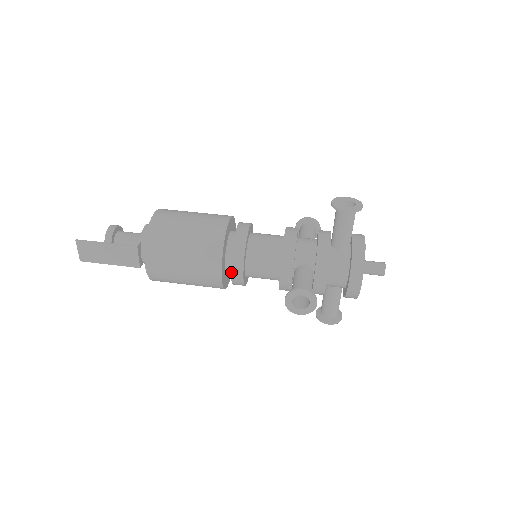
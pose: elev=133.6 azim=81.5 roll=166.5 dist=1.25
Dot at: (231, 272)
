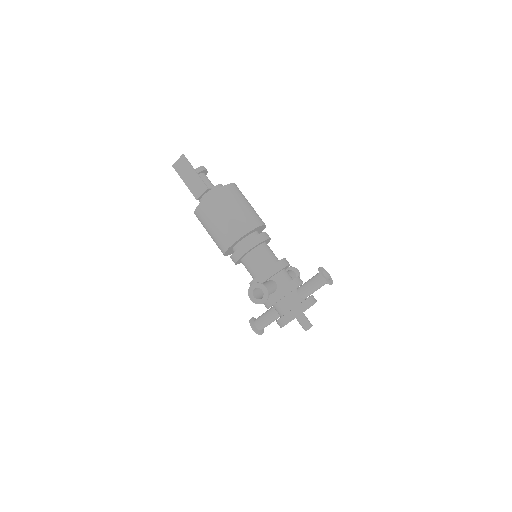
Dot at: (238, 248)
